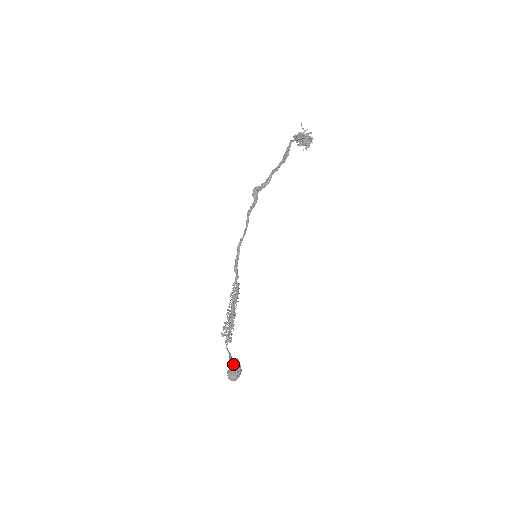
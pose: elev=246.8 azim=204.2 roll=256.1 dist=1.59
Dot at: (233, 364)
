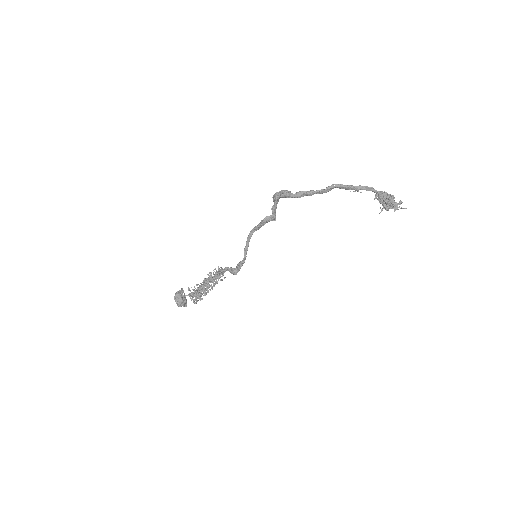
Dot at: (186, 301)
